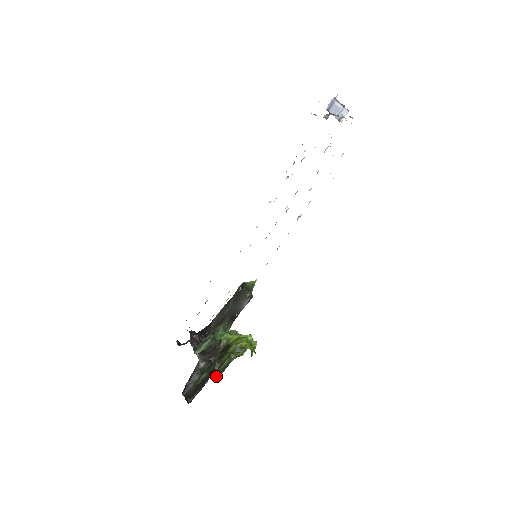
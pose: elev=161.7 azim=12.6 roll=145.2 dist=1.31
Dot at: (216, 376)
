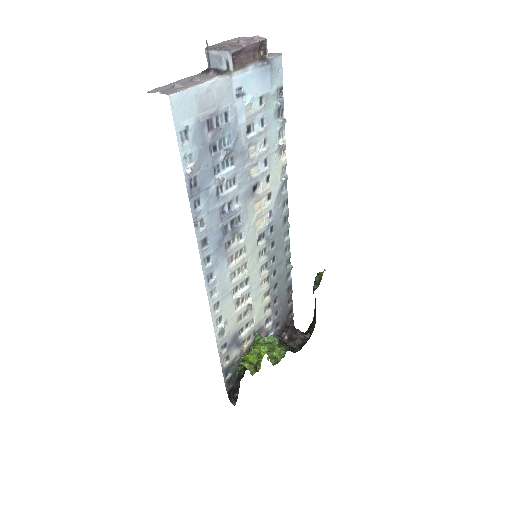
Dot at: (237, 385)
